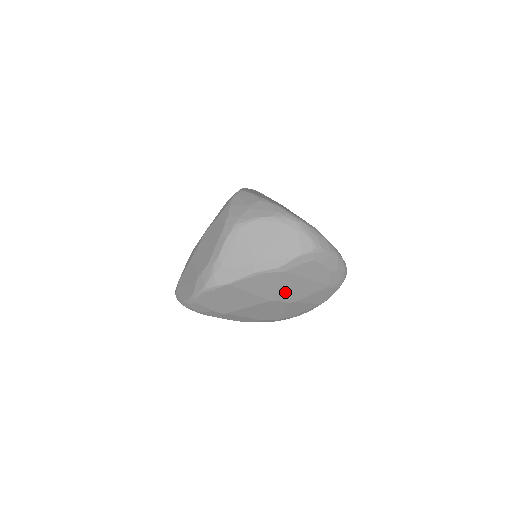
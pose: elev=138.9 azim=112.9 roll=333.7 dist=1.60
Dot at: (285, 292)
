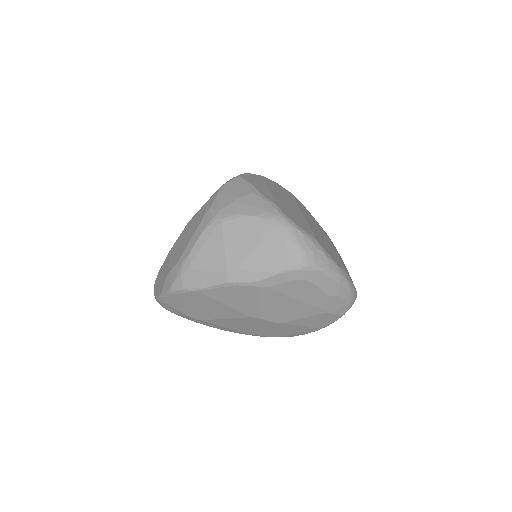
Dot at: (268, 310)
